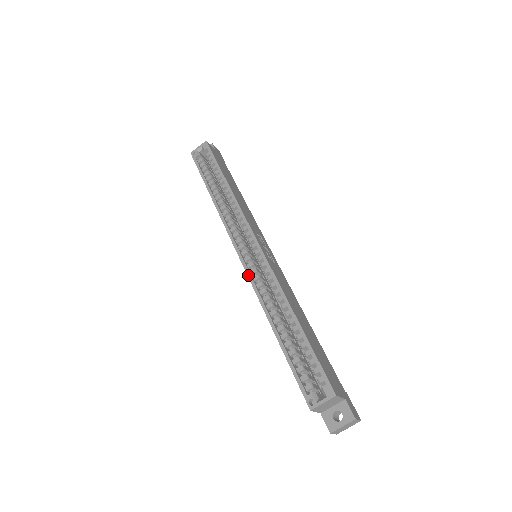
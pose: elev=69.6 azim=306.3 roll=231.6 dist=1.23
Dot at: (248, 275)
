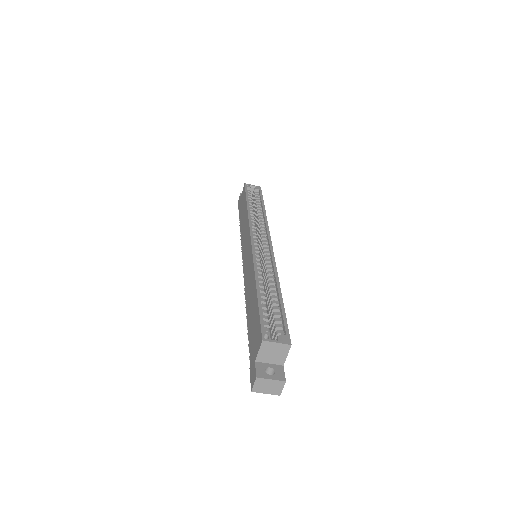
Dot at: (253, 251)
